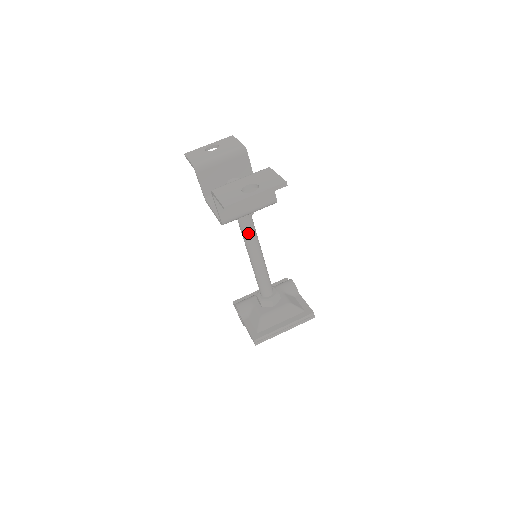
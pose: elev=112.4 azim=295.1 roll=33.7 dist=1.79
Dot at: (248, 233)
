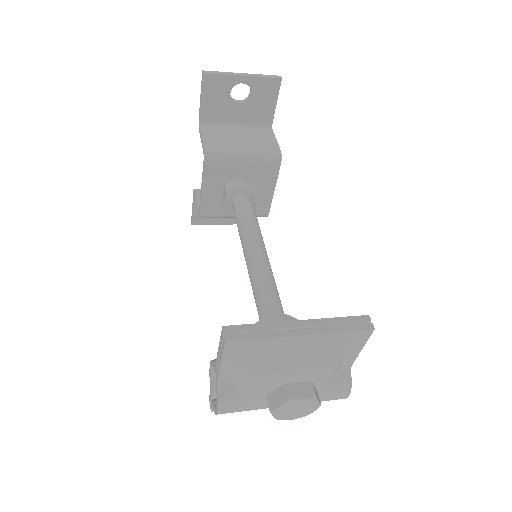
Dot at: (244, 212)
